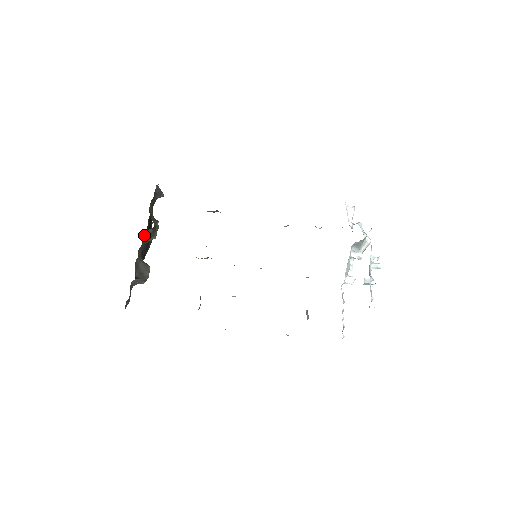
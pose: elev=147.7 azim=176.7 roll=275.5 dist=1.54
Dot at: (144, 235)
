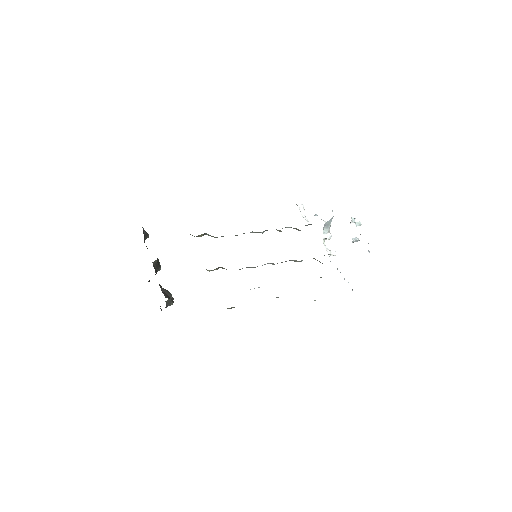
Dot at: (153, 266)
